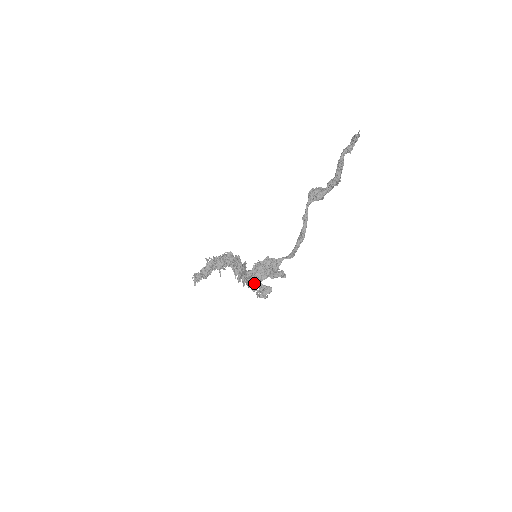
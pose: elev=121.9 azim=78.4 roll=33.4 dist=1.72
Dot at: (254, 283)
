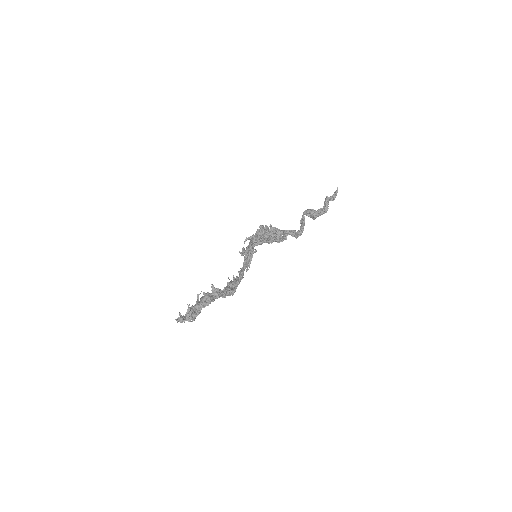
Dot at: (258, 236)
